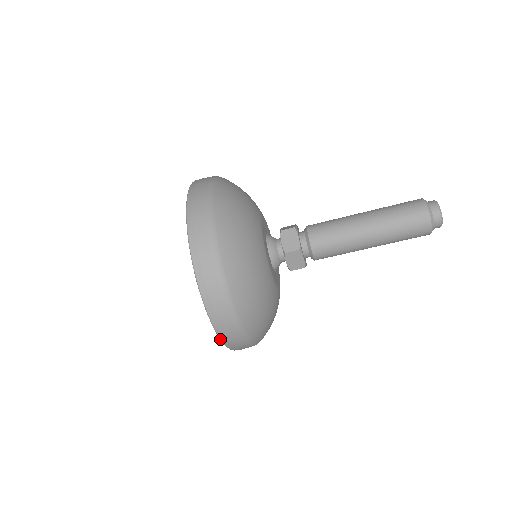
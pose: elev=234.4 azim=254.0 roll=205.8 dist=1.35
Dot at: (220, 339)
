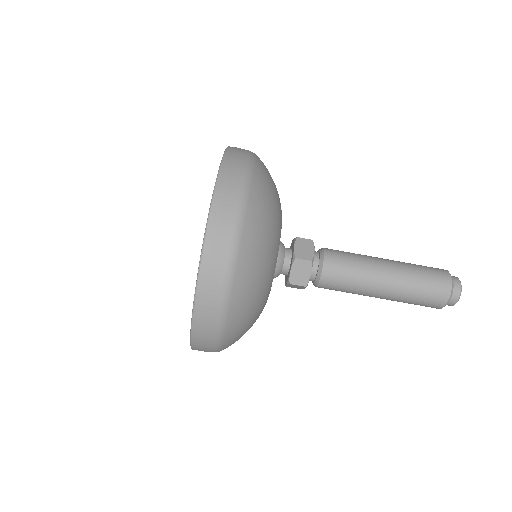
Dot at: (193, 307)
